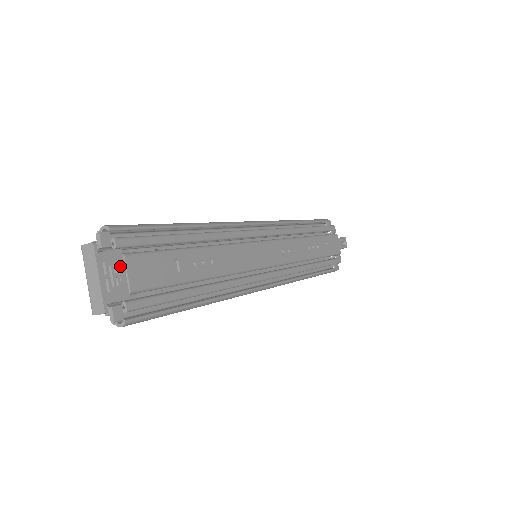
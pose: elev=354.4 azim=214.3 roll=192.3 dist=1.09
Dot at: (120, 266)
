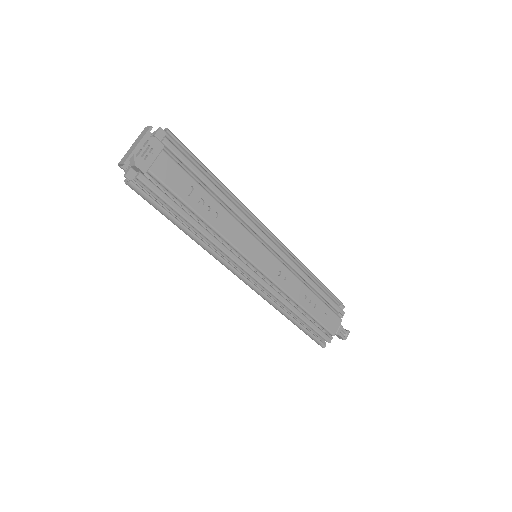
Dot at: (155, 152)
